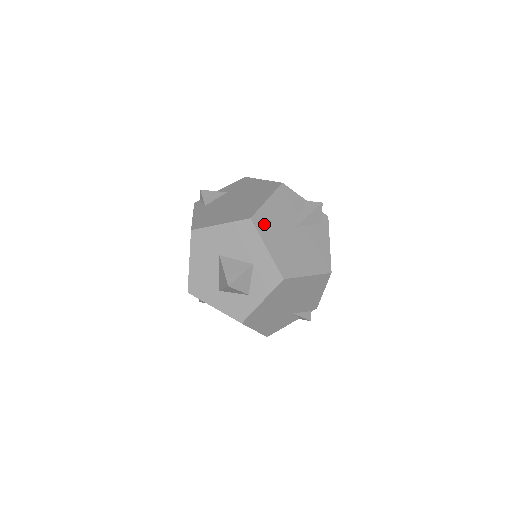
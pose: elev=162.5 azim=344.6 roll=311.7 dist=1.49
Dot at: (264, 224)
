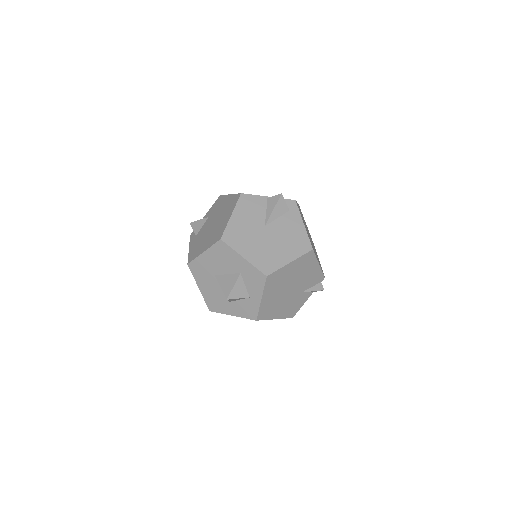
Dot at: (234, 238)
